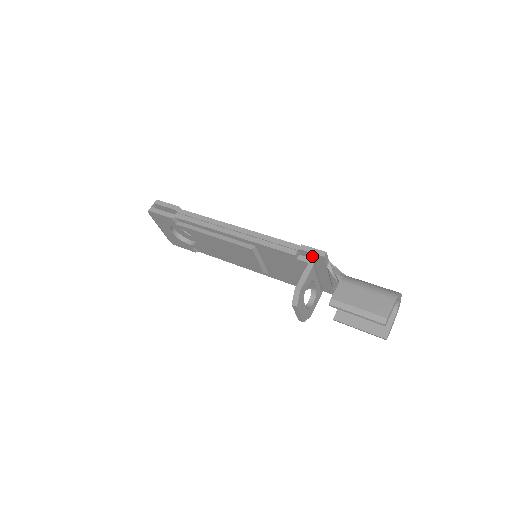
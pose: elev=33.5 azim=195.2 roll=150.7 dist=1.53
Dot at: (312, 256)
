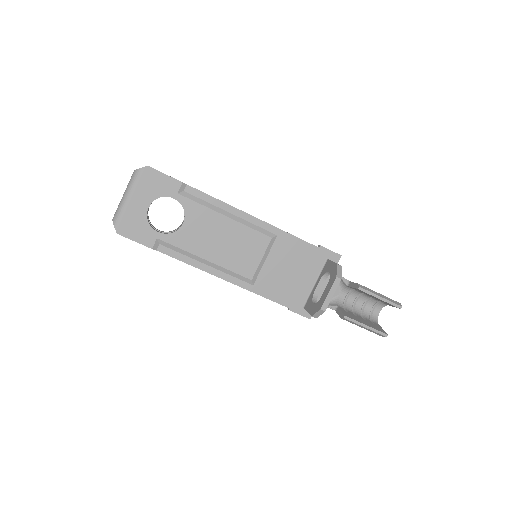
Dot at: (328, 255)
